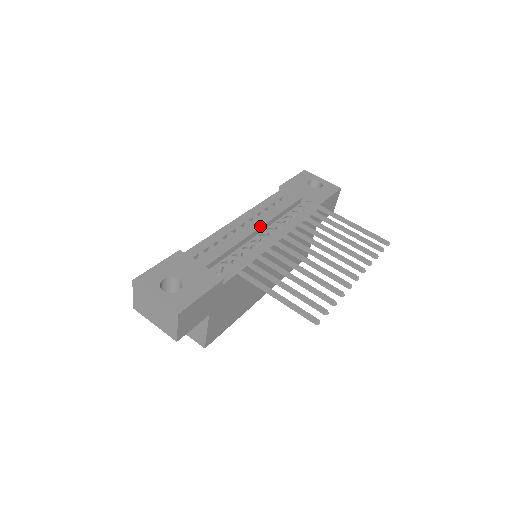
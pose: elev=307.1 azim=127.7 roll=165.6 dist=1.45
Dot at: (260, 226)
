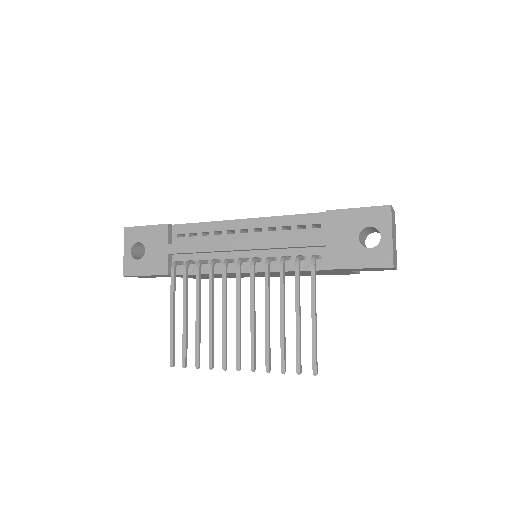
Dot at: (244, 248)
